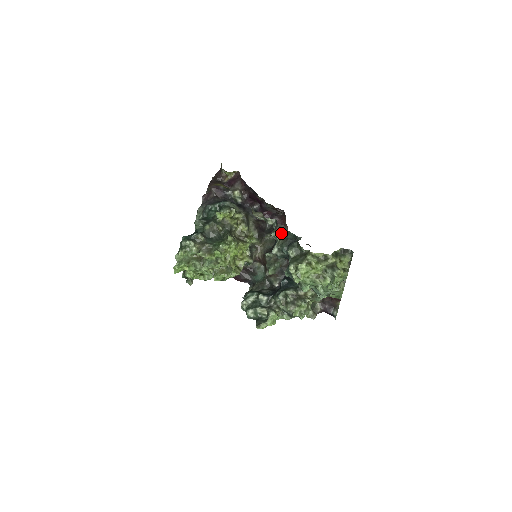
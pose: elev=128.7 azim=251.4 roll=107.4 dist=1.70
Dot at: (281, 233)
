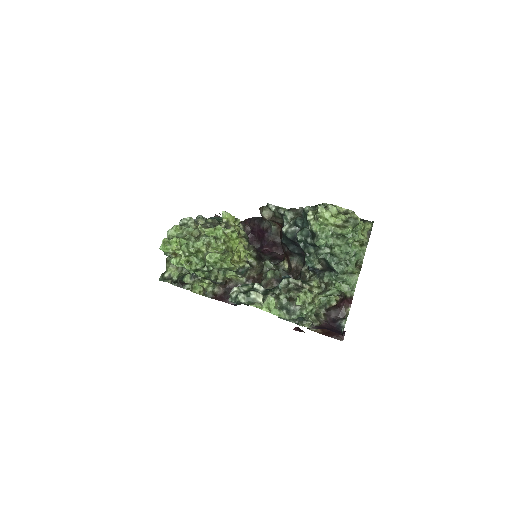
Dot at: (294, 213)
